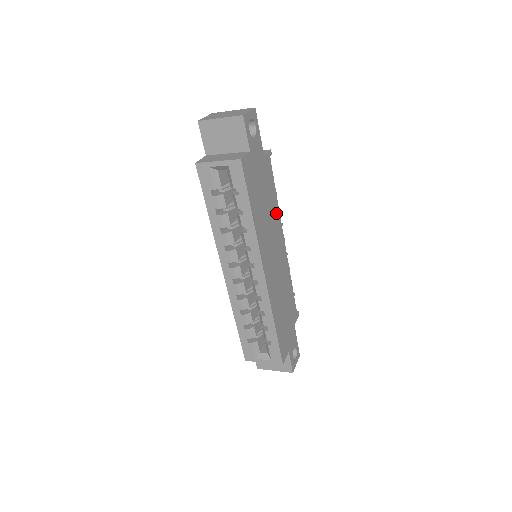
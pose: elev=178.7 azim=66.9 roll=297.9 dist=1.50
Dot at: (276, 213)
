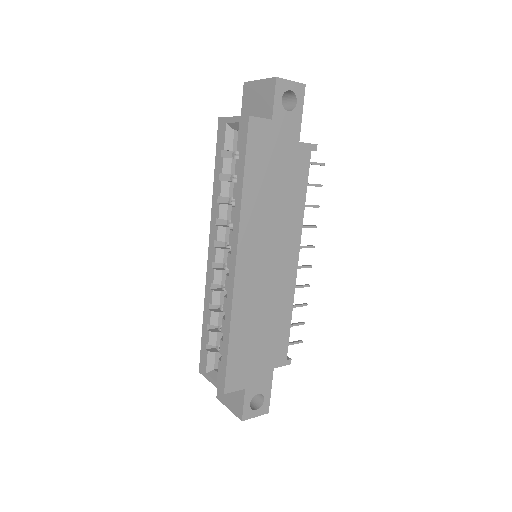
Dot at: (295, 216)
